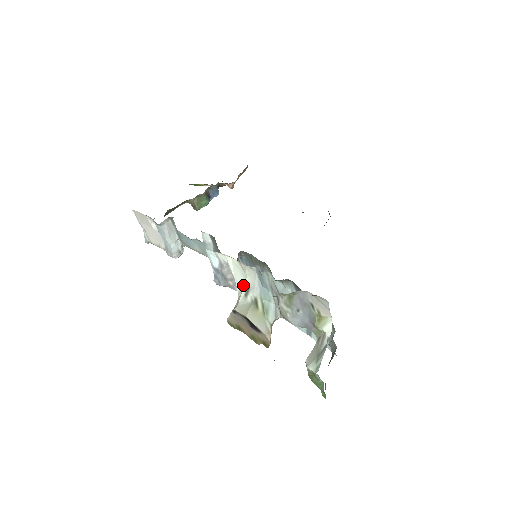
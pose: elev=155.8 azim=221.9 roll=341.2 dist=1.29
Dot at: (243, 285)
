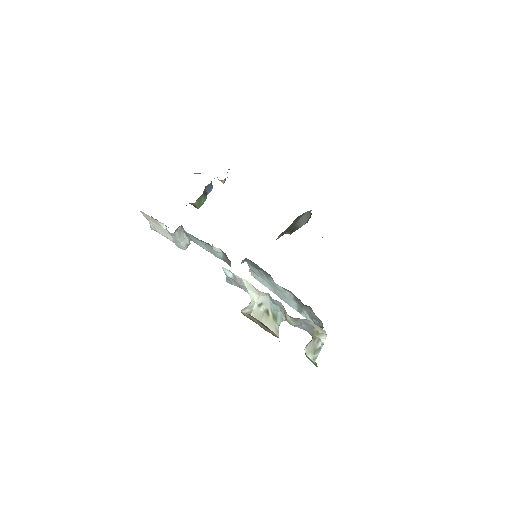
Dot at: (257, 299)
